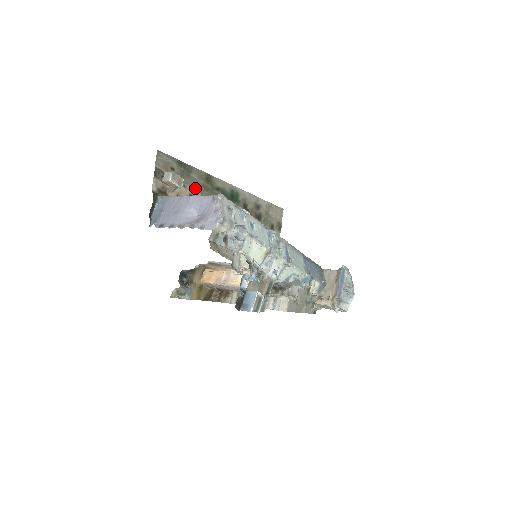
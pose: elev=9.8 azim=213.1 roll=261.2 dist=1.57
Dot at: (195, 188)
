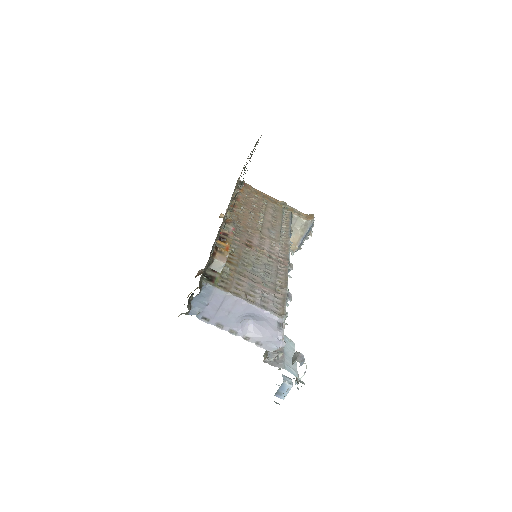
Dot at: occluded
